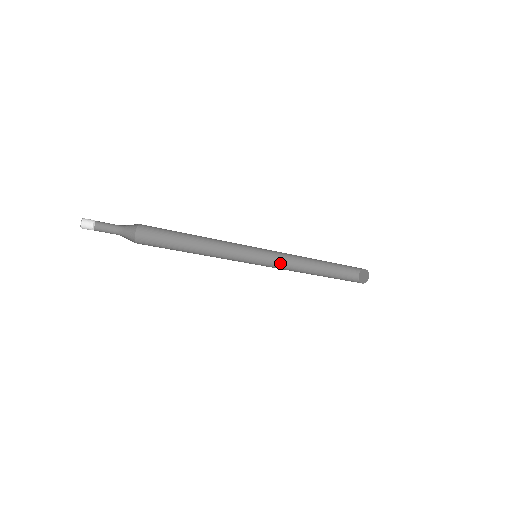
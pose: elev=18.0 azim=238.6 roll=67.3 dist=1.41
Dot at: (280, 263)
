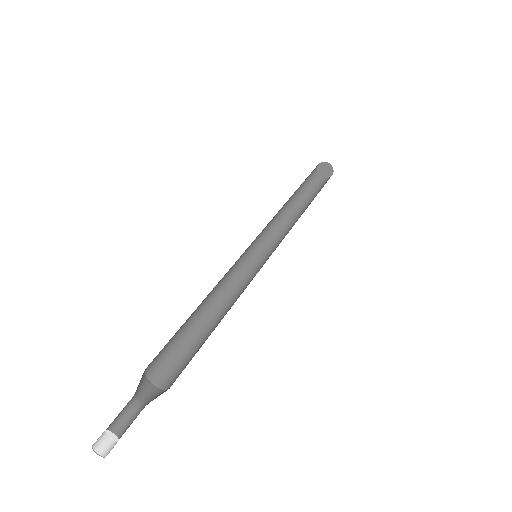
Dot at: (267, 226)
